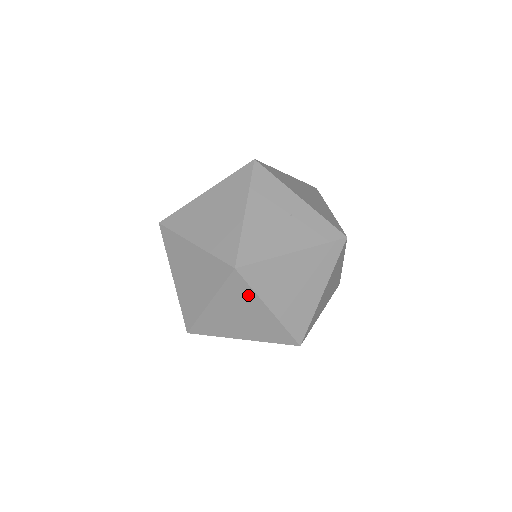
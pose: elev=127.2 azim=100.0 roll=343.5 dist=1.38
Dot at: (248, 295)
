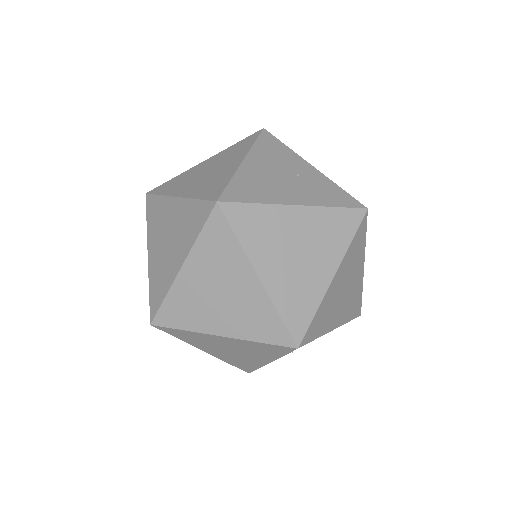
Dot at: (231, 250)
